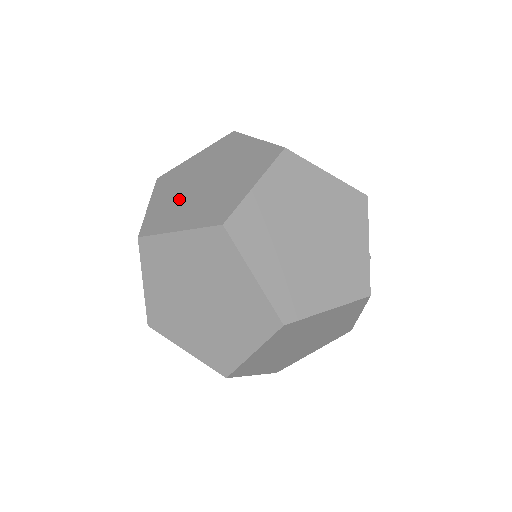
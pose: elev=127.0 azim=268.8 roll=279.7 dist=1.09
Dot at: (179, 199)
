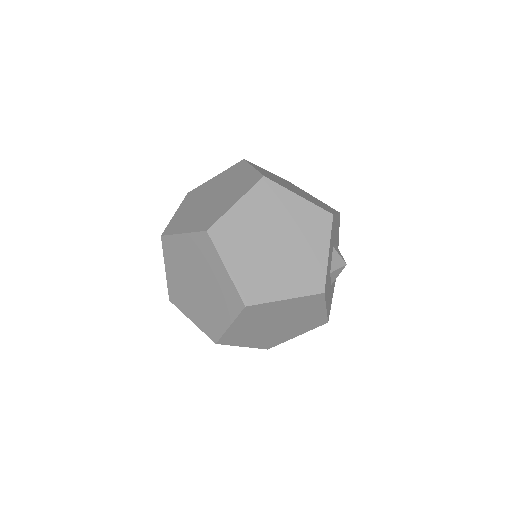
Dot at: (192, 210)
